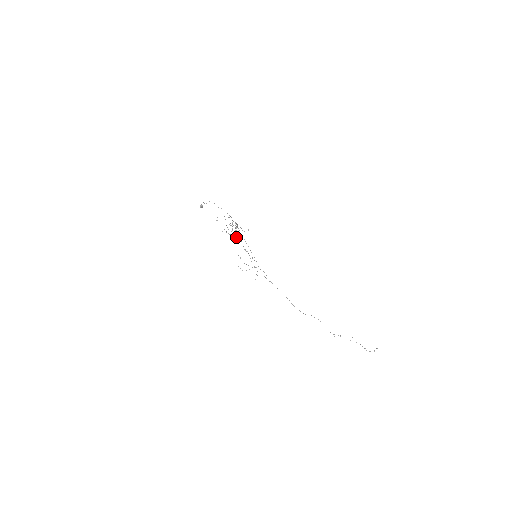
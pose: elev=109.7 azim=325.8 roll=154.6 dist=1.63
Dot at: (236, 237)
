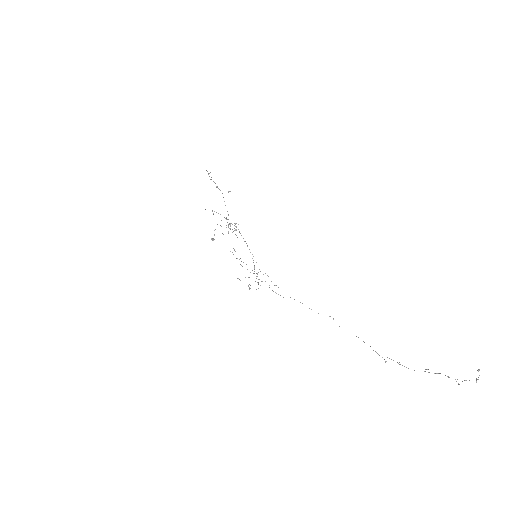
Dot at: (246, 264)
